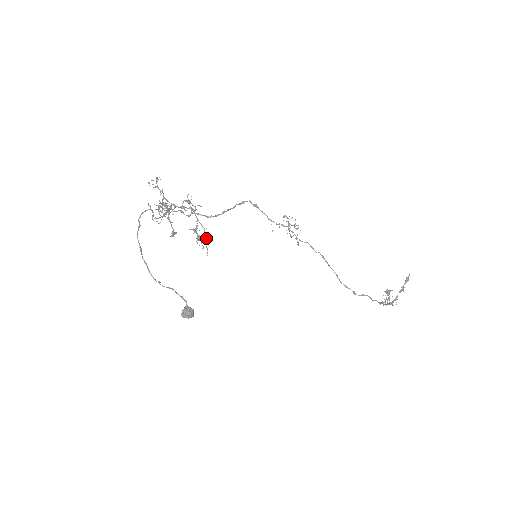
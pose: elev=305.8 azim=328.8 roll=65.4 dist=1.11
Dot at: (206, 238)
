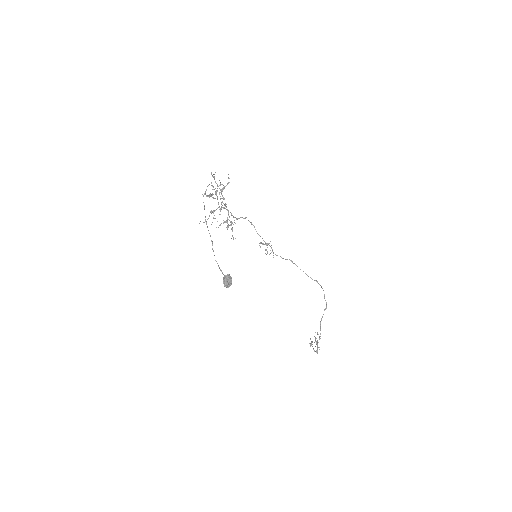
Dot at: (232, 228)
